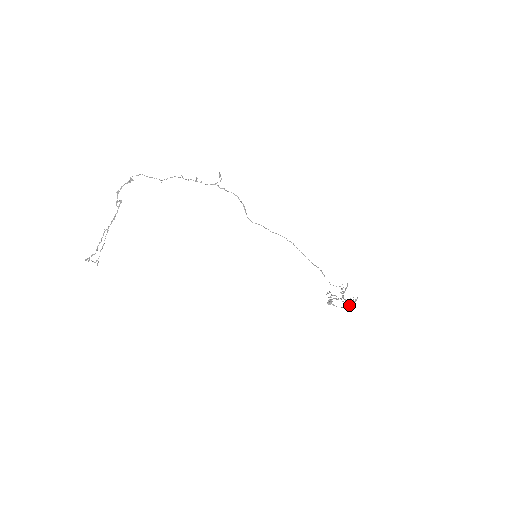
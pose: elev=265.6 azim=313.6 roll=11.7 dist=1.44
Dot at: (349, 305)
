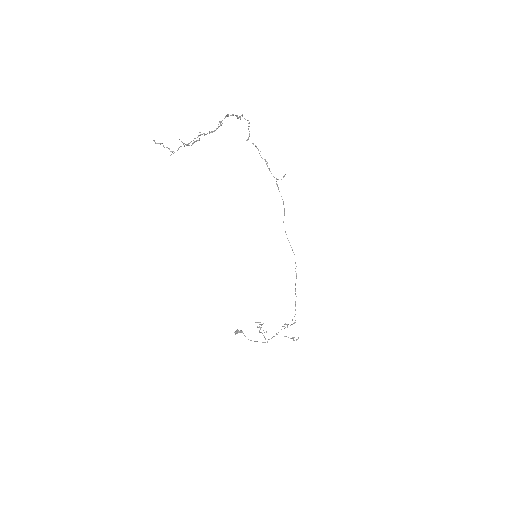
Dot at: occluded
